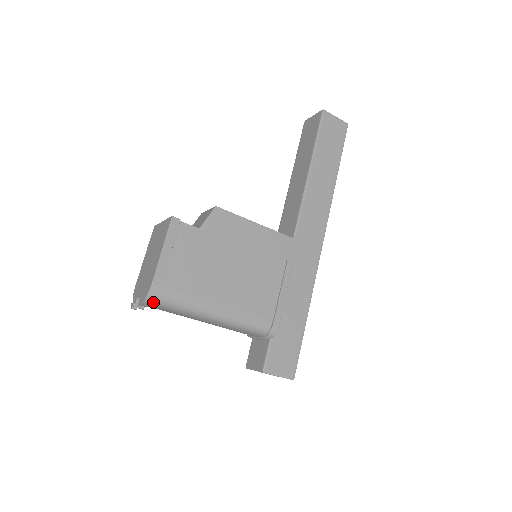
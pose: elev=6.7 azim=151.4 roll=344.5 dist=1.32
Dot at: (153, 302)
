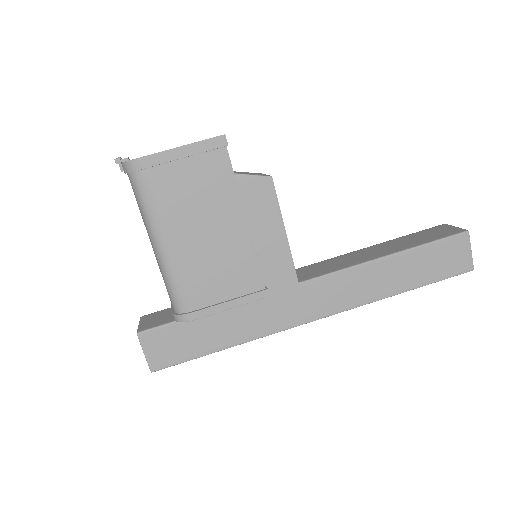
Dot at: (128, 172)
